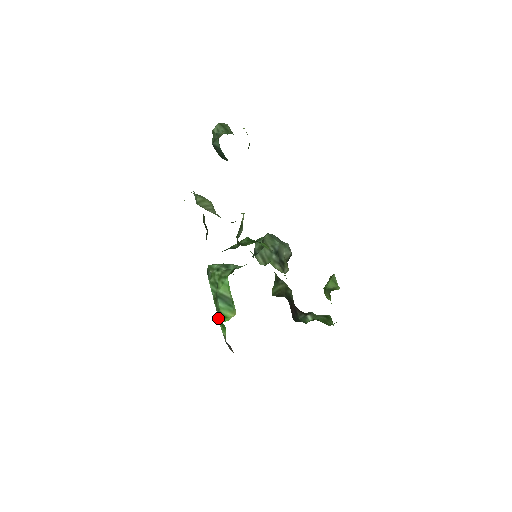
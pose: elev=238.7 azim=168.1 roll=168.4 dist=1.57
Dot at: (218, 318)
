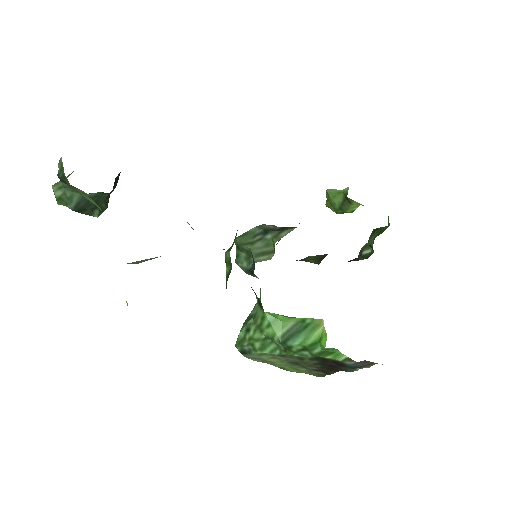
Dot at: (315, 356)
